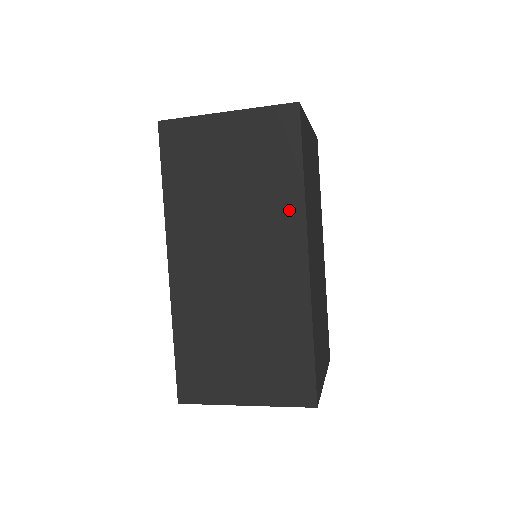
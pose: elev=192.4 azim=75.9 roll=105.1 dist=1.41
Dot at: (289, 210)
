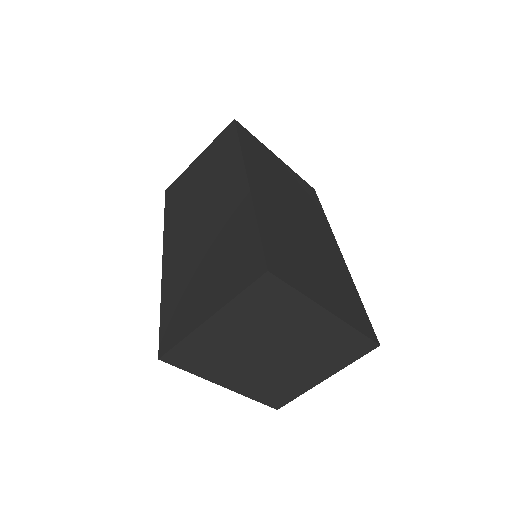
Dot at: (233, 166)
